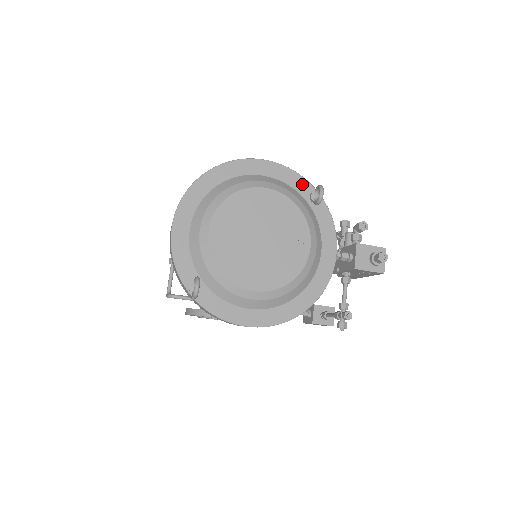
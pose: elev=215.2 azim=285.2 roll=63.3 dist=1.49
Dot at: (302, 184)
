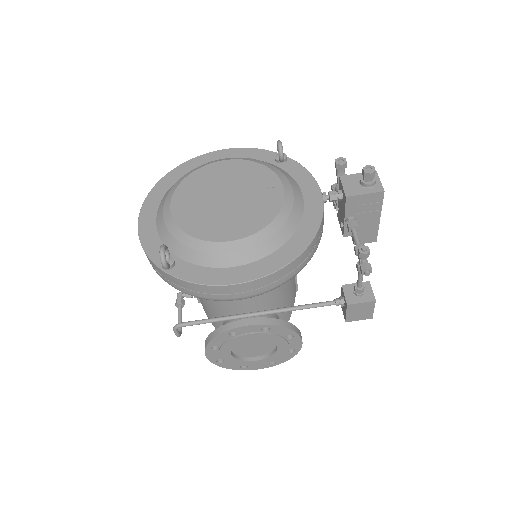
Dot at: (264, 154)
